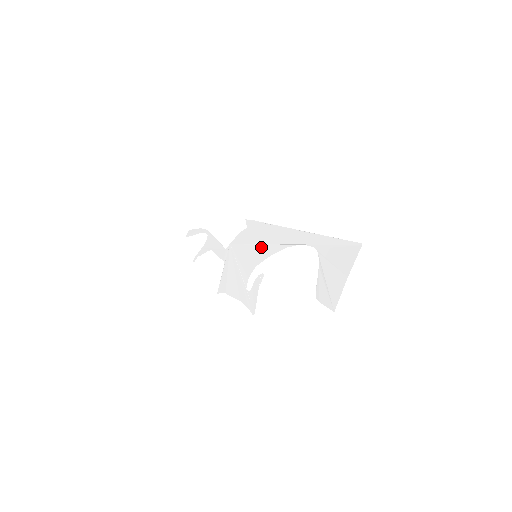
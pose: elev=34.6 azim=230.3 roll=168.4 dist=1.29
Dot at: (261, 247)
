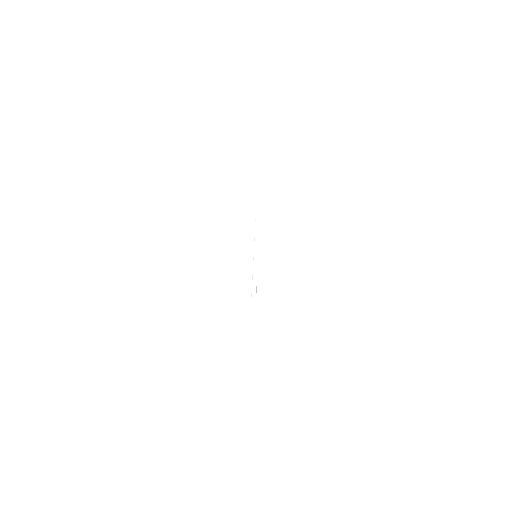
Dot at: occluded
